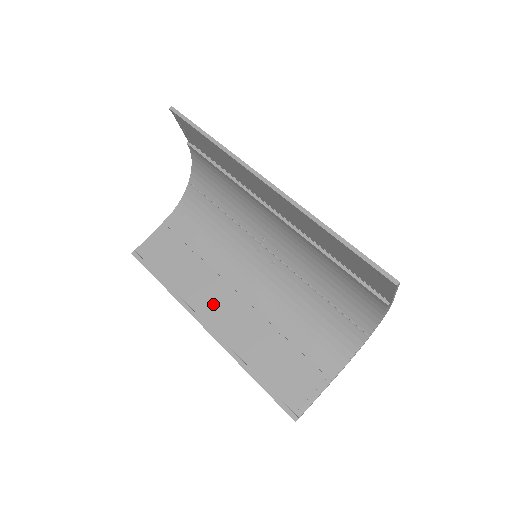
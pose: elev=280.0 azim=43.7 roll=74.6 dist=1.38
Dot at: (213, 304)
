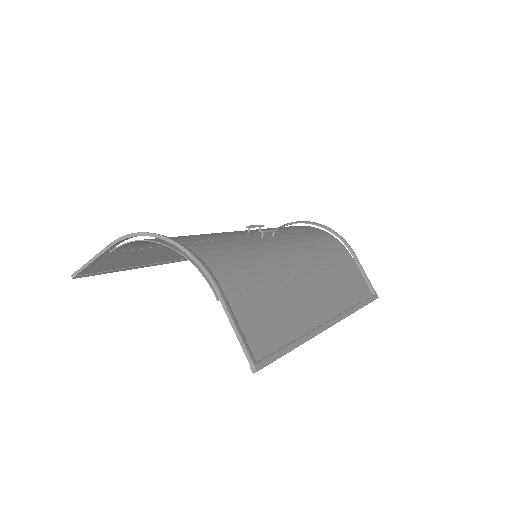
Dot at: occluded
